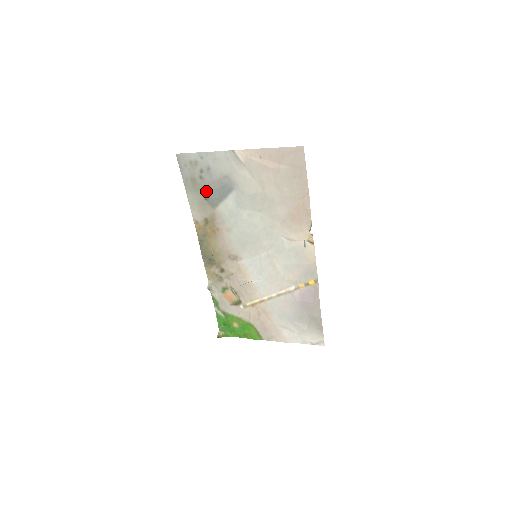
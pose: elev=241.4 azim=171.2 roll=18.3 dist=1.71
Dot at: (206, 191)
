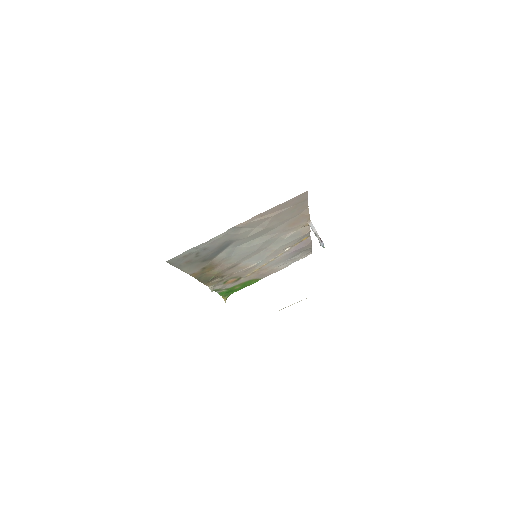
Dot at: (203, 258)
